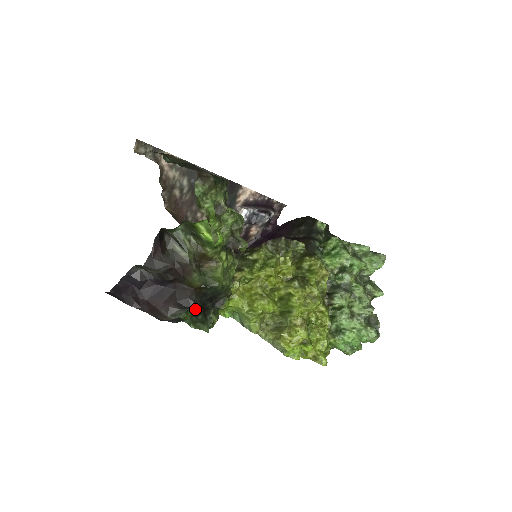
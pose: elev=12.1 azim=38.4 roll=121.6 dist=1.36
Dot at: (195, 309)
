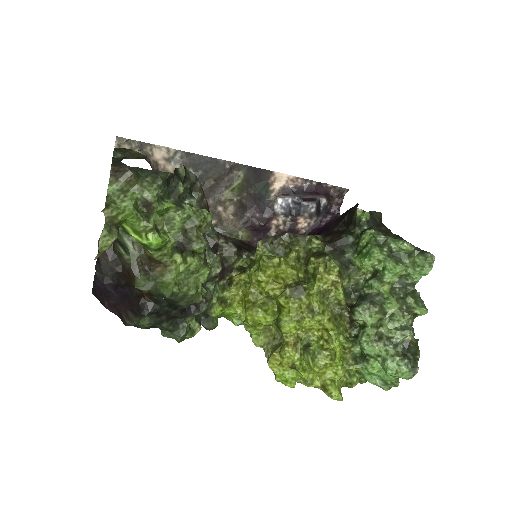
Dot at: (152, 316)
